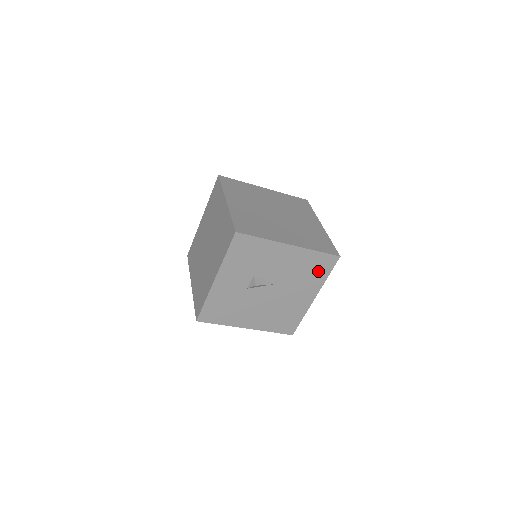
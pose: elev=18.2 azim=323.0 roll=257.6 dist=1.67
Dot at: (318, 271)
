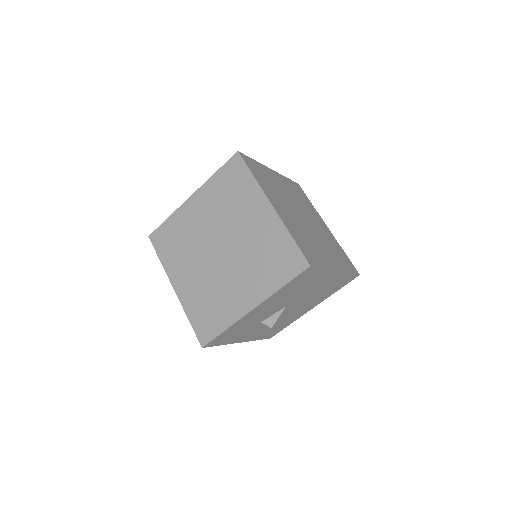
Dot at: (308, 279)
